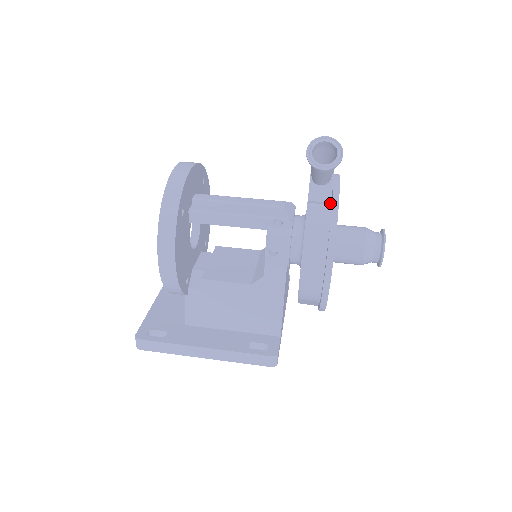
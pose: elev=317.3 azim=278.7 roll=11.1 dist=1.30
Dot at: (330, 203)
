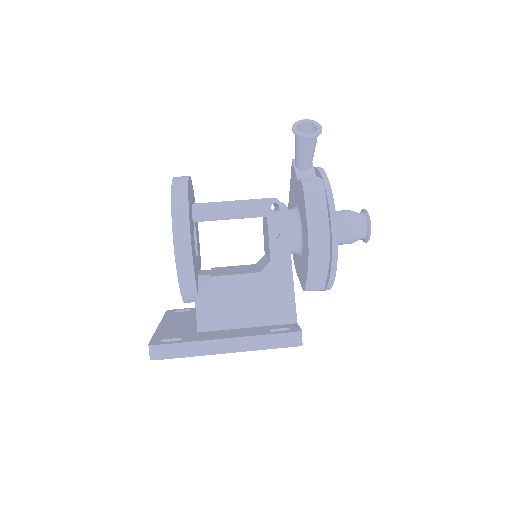
Dot at: occluded
